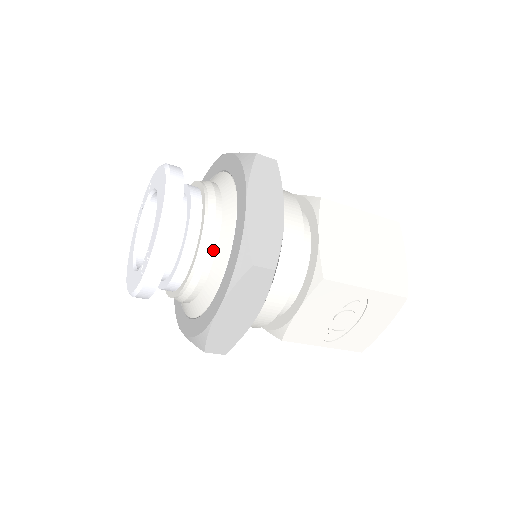
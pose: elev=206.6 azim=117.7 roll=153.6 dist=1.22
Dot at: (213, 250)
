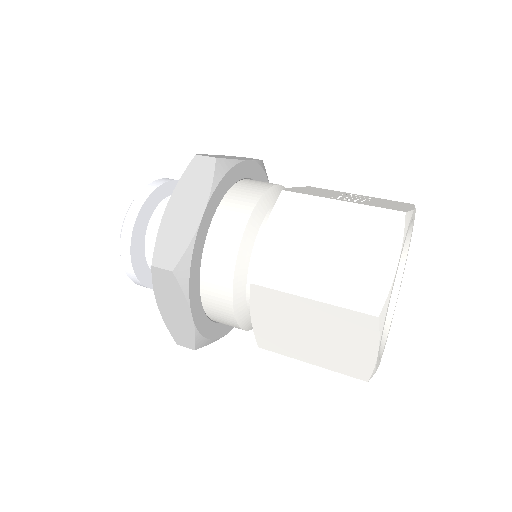
Dot at: occluded
